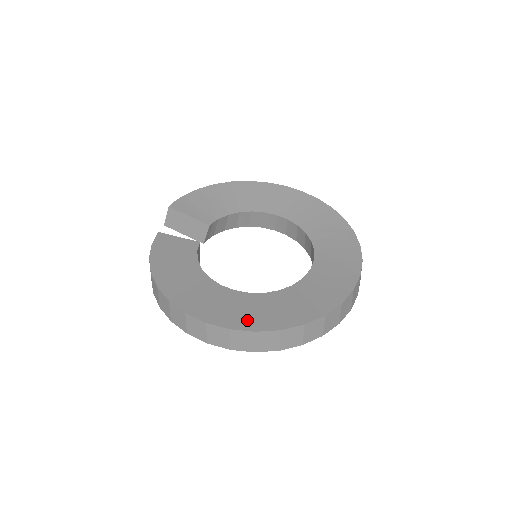
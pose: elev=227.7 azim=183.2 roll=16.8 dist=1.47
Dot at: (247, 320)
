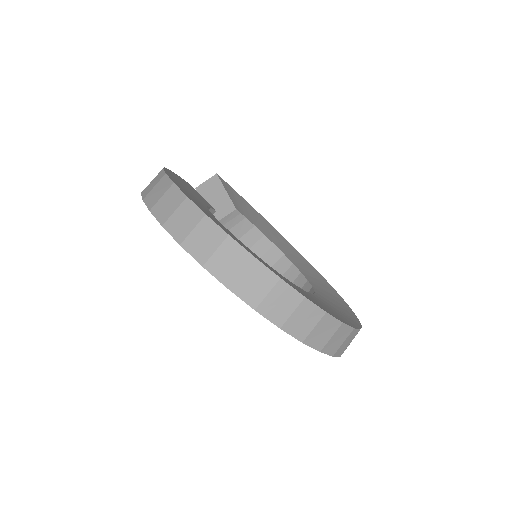
Dot at: (226, 231)
